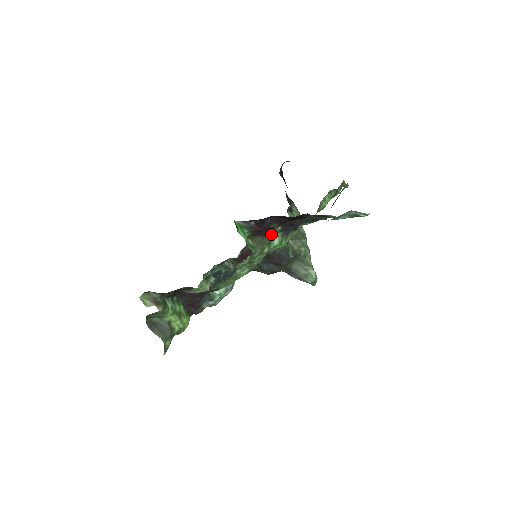
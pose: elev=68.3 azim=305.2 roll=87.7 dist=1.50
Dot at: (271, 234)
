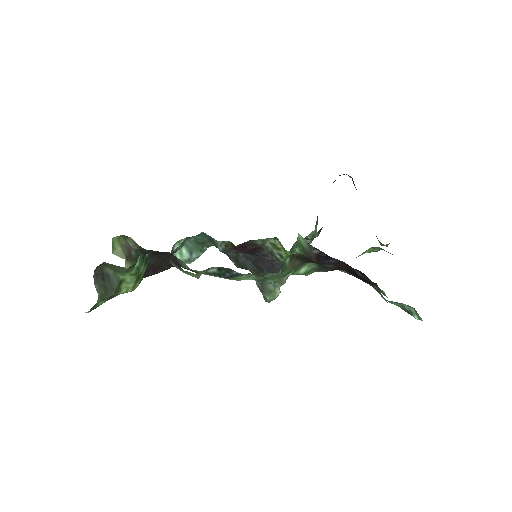
Dot at: (308, 262)
